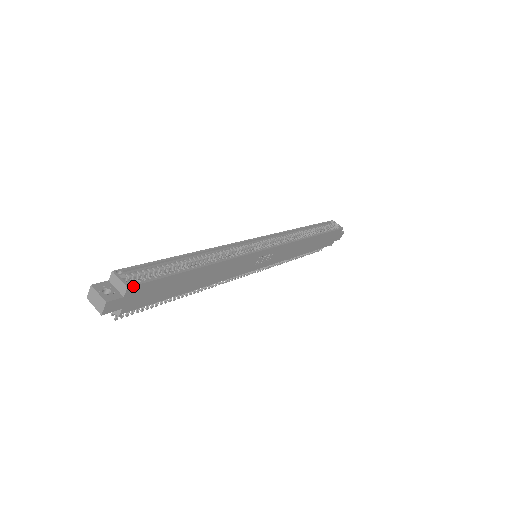
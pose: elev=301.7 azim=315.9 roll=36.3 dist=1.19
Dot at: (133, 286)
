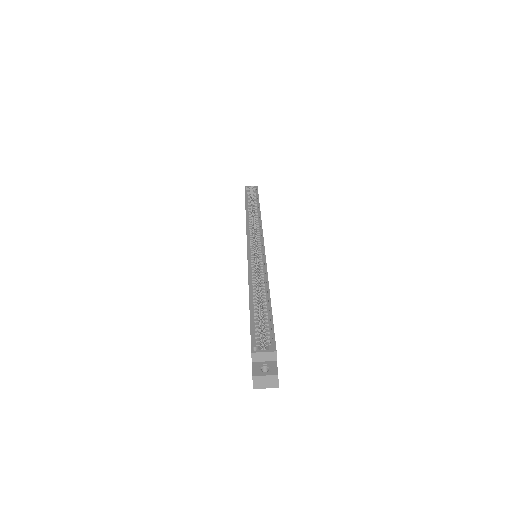
Dot at: occluded
